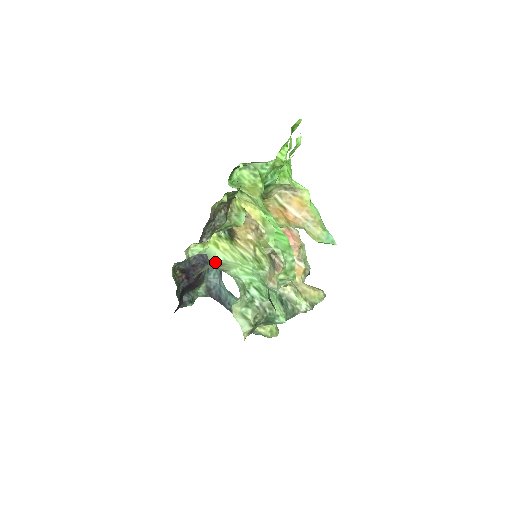
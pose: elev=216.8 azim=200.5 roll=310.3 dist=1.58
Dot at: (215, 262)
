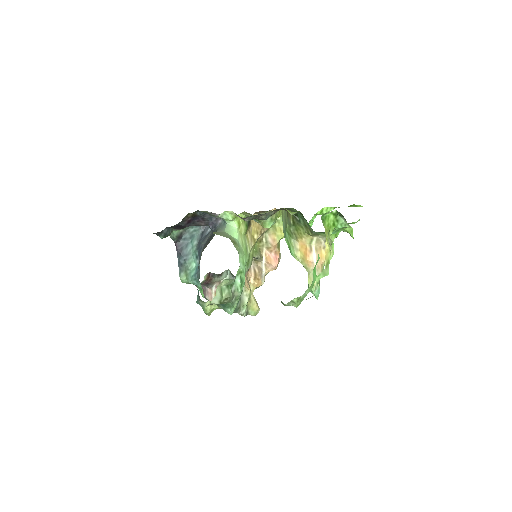
Dot at: (232, 236)
